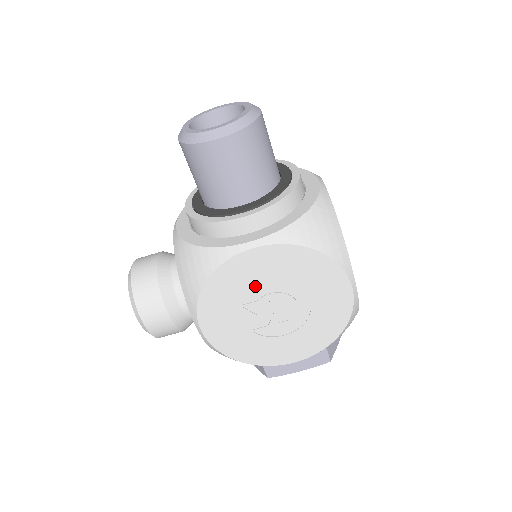
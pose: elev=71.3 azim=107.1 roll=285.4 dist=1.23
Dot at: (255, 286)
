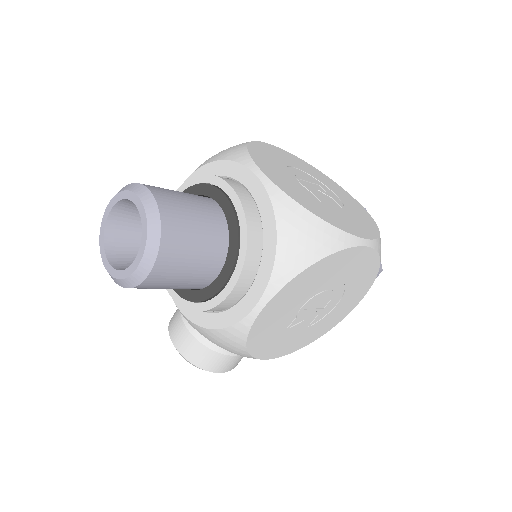
Dot at: (286, 316)
